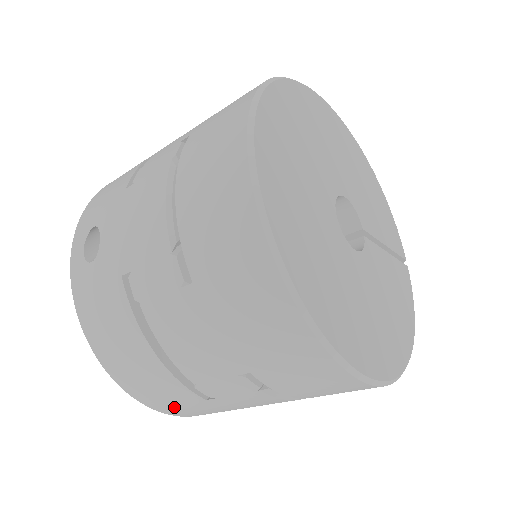
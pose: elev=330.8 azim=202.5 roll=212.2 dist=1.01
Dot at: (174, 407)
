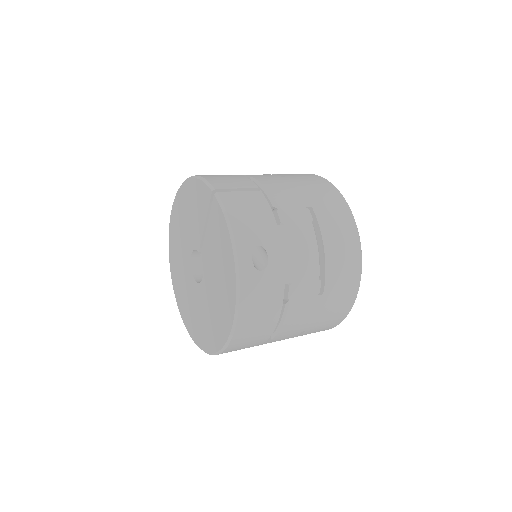
Dot at: (235, 350)
